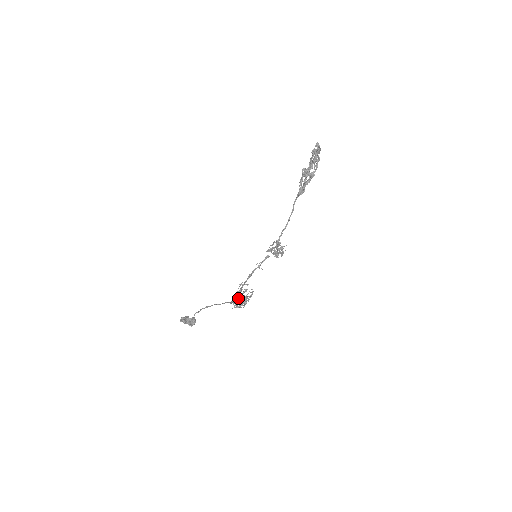
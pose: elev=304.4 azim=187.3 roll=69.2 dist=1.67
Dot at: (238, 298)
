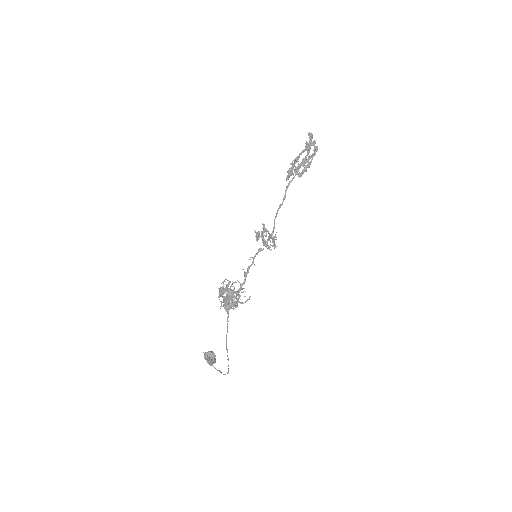
Dot at: (220, 289)
